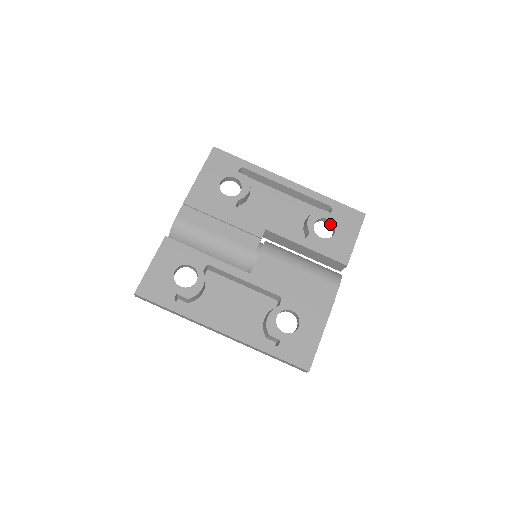
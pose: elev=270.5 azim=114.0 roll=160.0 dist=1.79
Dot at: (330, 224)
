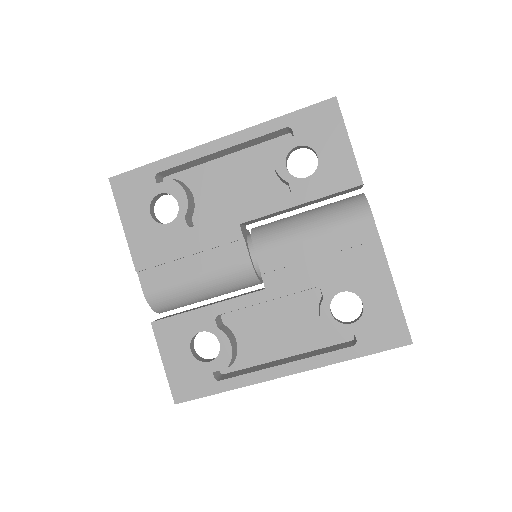
Dot at: occluded
